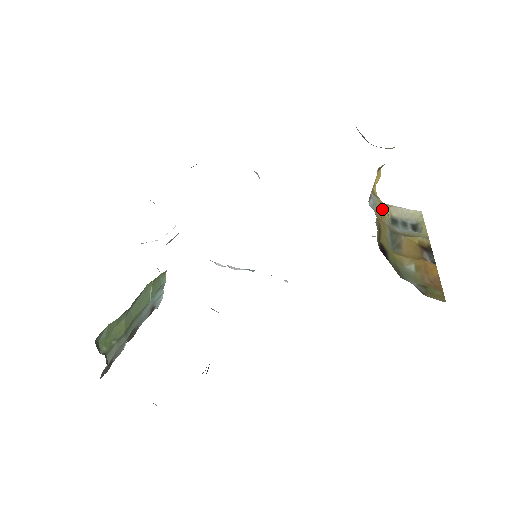
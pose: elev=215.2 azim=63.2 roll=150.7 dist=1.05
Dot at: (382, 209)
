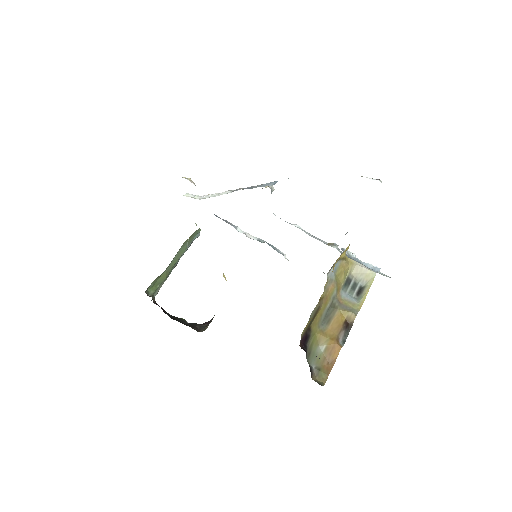
Dot at: (341, 273)
